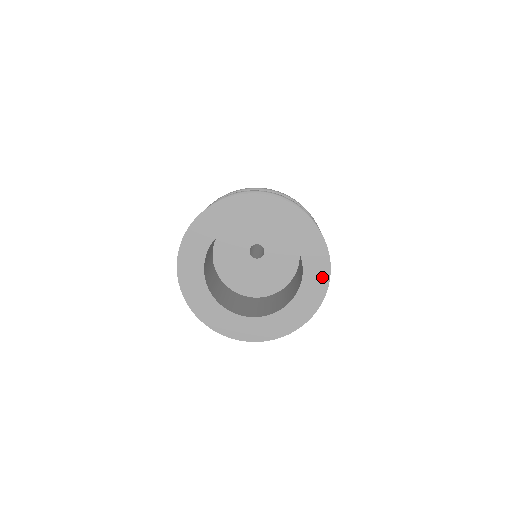
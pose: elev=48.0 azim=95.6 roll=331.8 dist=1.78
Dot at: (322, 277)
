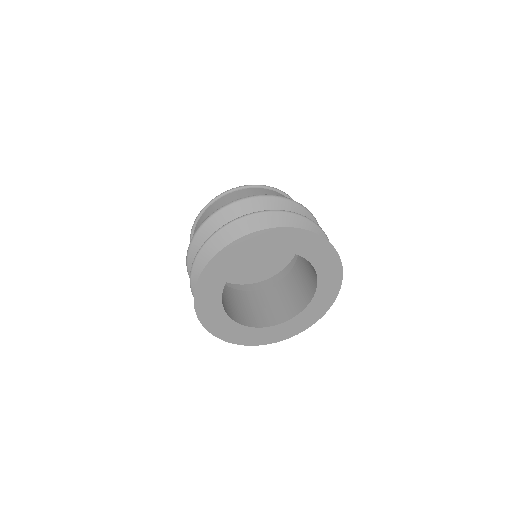
Dot at: (326, 304)
